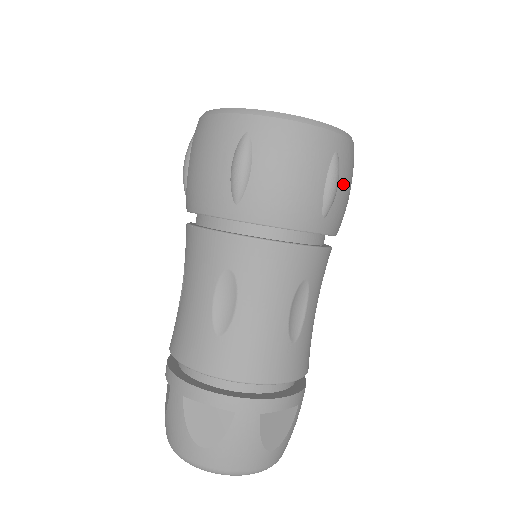
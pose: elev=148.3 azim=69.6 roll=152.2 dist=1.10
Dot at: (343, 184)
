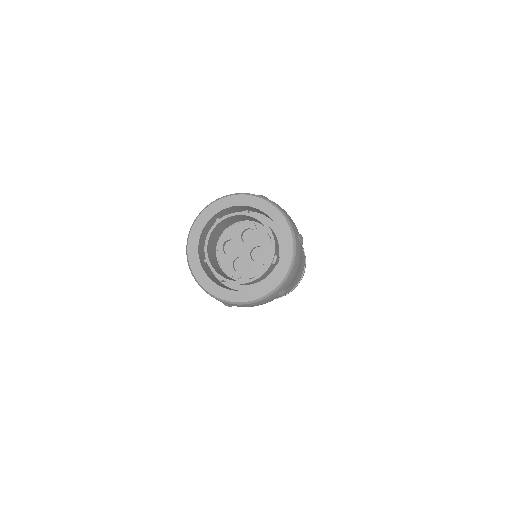
Dot at: (291, 283)
